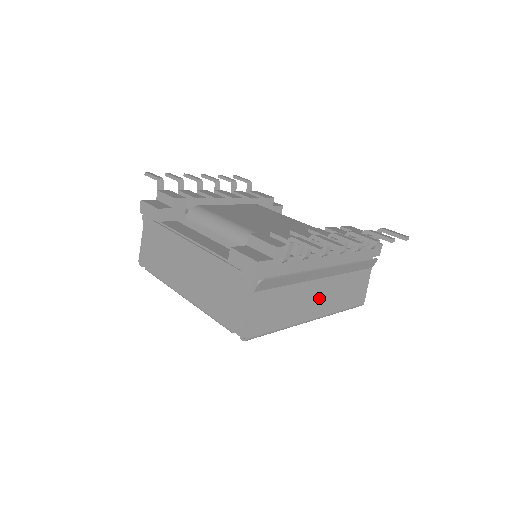
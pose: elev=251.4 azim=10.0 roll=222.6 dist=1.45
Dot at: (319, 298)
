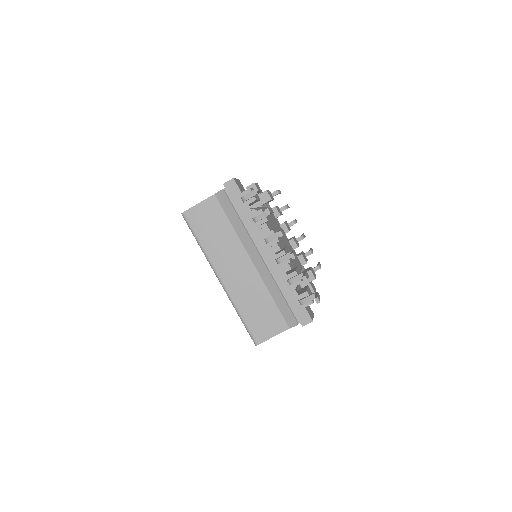
Dot at: (238, 273)
